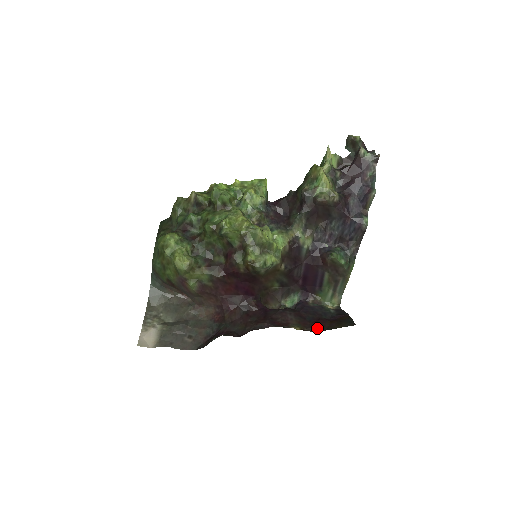
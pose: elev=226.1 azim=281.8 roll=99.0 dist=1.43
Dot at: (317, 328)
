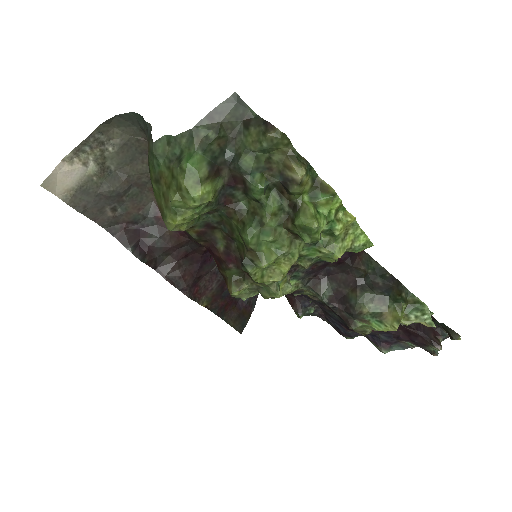
Dot at: (218, 312)
